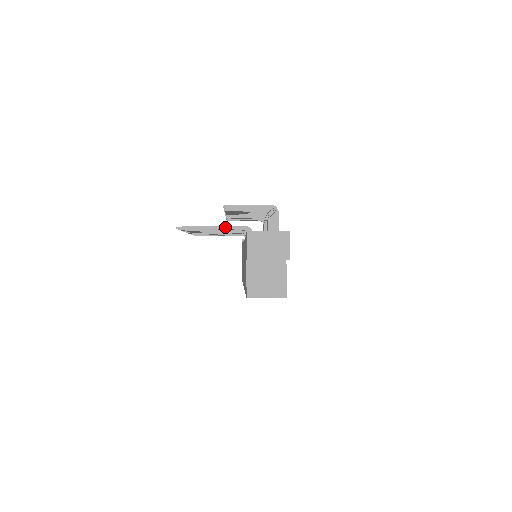
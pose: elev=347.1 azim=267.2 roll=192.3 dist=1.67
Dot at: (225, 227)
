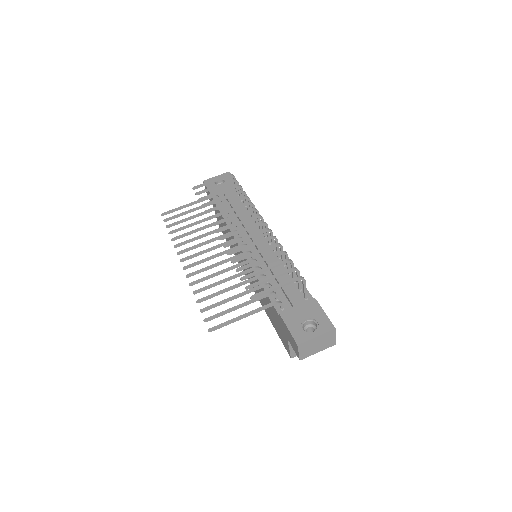
Dot at: (256, 312)
